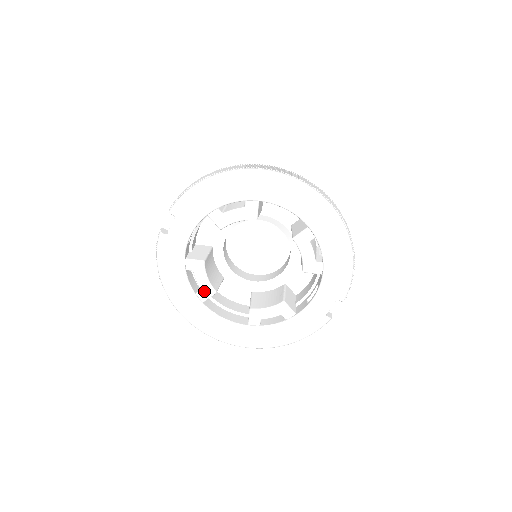
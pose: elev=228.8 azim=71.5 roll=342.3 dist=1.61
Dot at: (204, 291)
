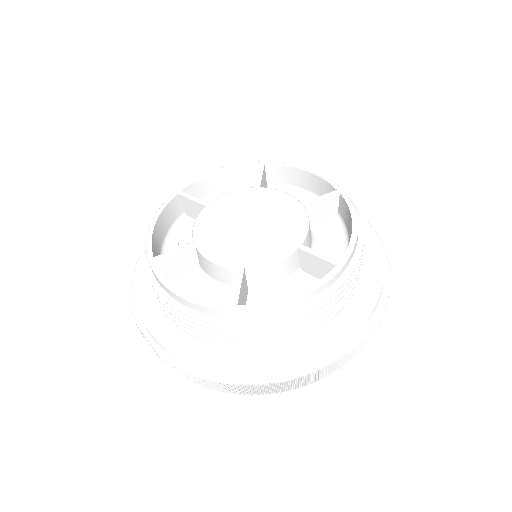
Dot at: occluded
